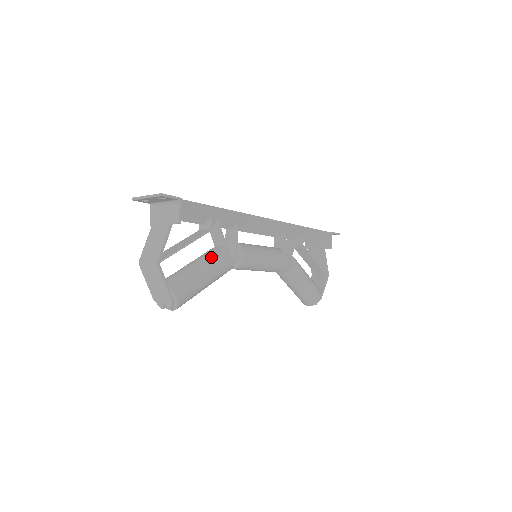
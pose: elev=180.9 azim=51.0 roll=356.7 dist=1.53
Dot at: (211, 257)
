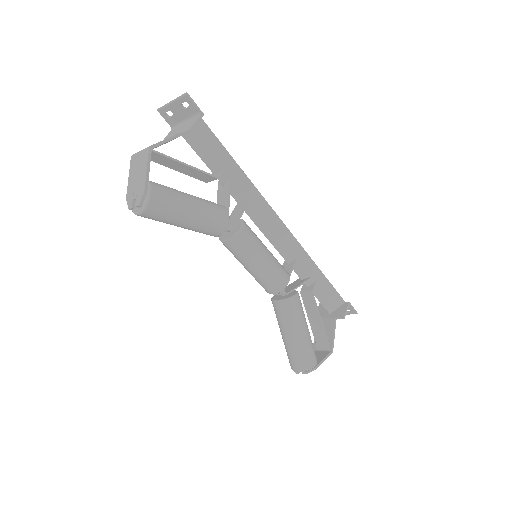
Dot at: (207, 200)
